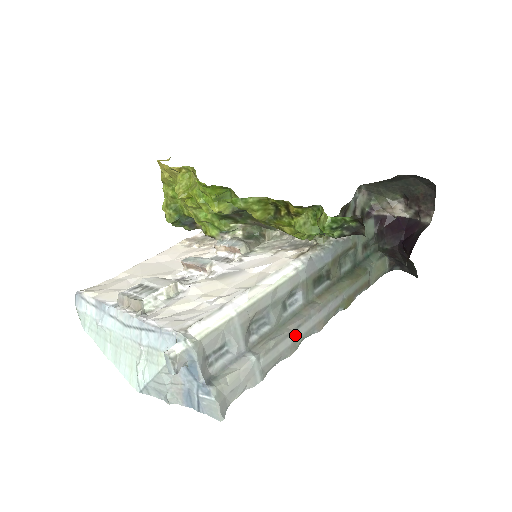
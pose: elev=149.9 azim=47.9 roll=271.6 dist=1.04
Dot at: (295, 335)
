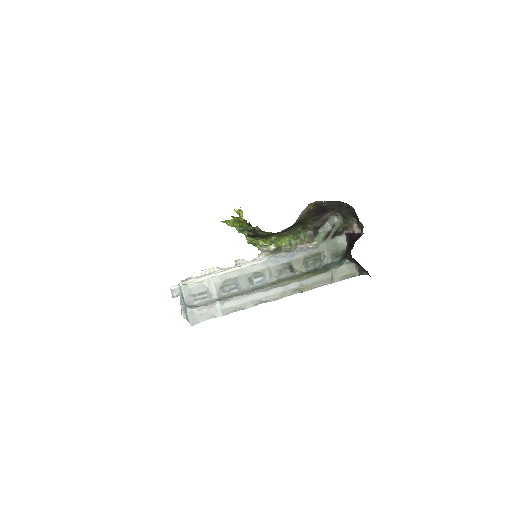
Dot at: (251, 298)
